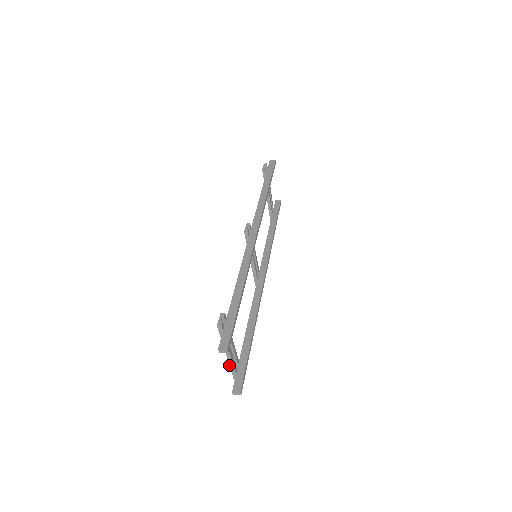
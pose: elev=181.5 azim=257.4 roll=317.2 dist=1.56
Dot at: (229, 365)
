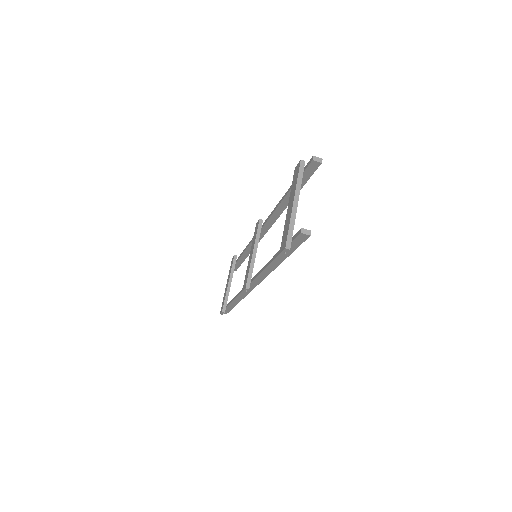
Dot at: (290, 220)
